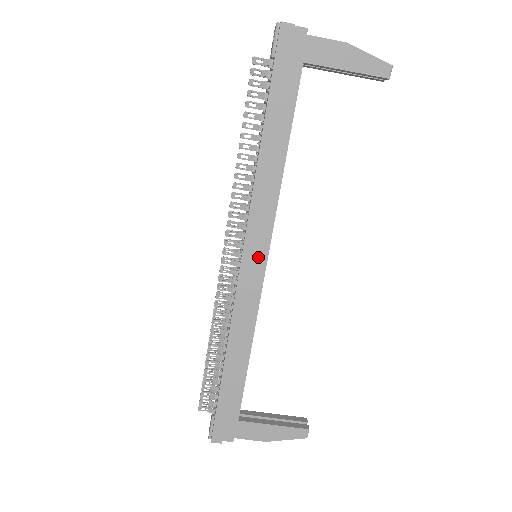
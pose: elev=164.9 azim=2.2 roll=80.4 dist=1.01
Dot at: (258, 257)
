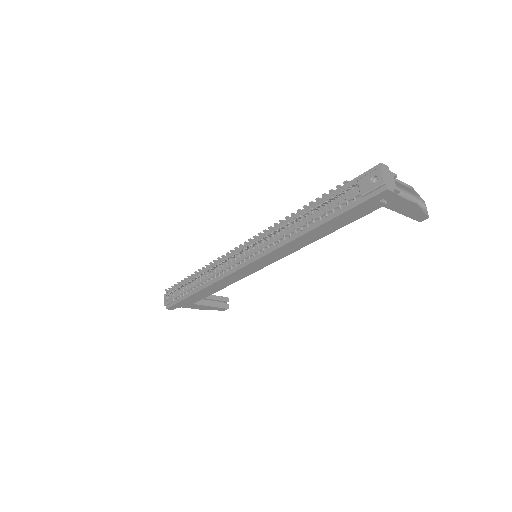
Dot at: (259, 266)
